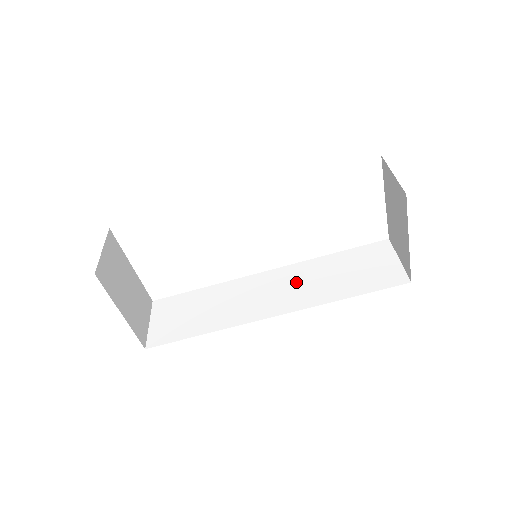
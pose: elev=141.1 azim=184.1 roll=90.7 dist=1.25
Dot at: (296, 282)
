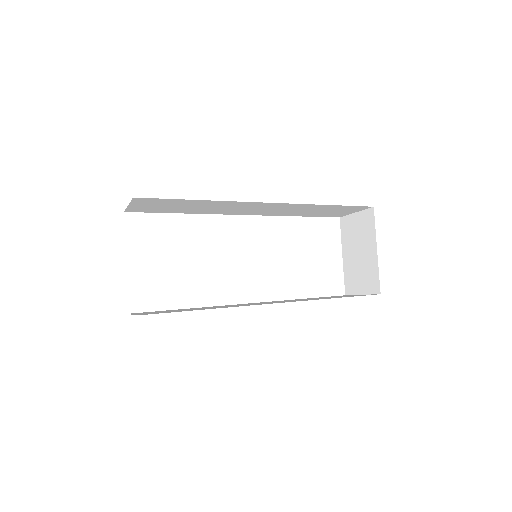
Dot at: (281, 301)
